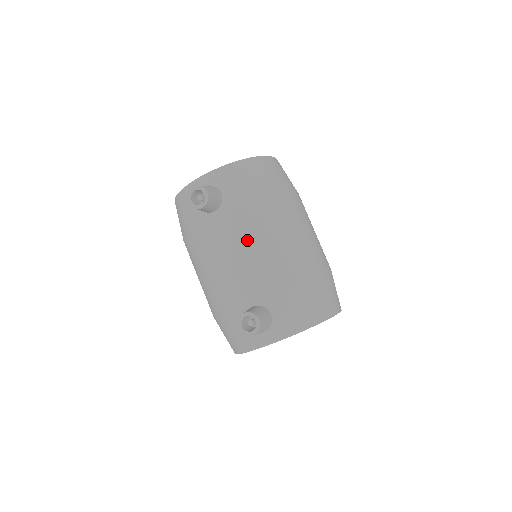
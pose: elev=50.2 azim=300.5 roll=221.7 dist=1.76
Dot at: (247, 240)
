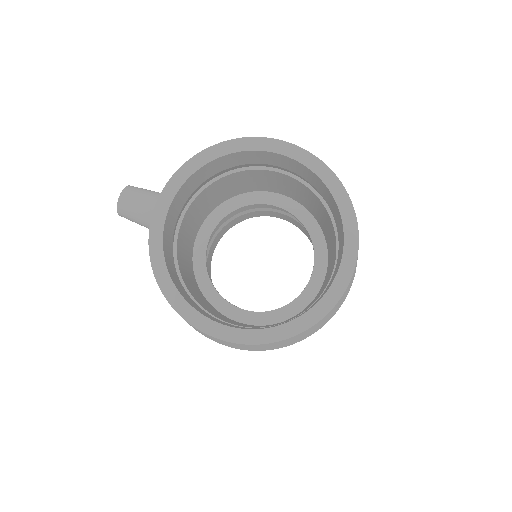
Dot at: occluded
